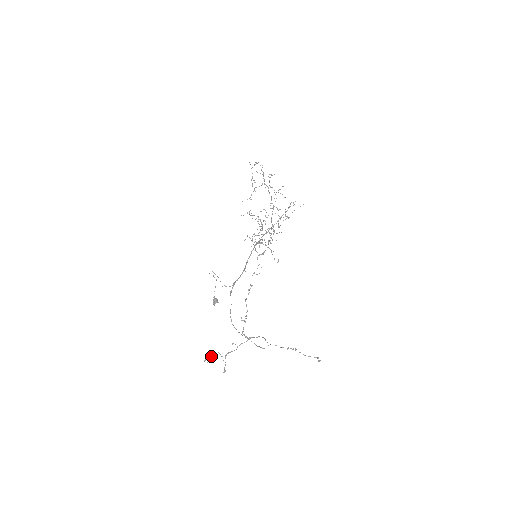
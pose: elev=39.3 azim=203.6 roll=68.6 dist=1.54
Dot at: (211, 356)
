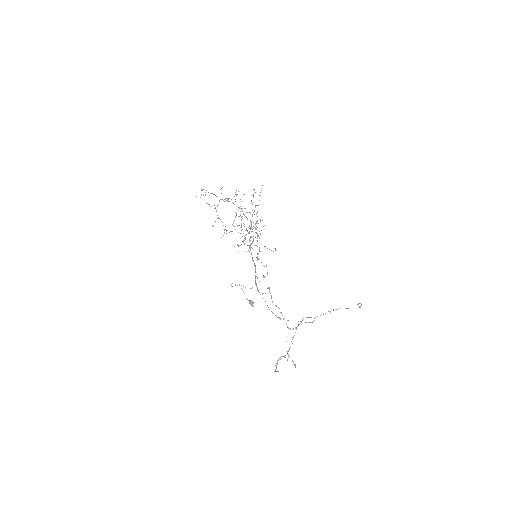
Dot at: (277, 364)
